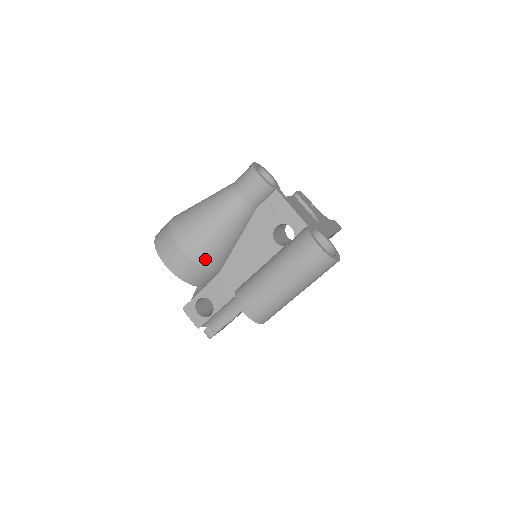
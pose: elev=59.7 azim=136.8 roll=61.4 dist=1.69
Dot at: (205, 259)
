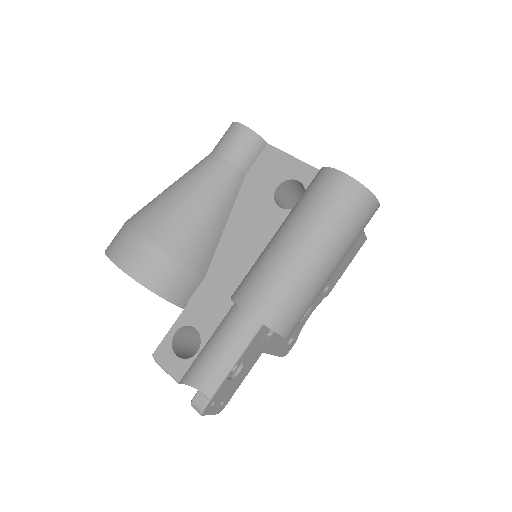
Dot at: (179, 246)
